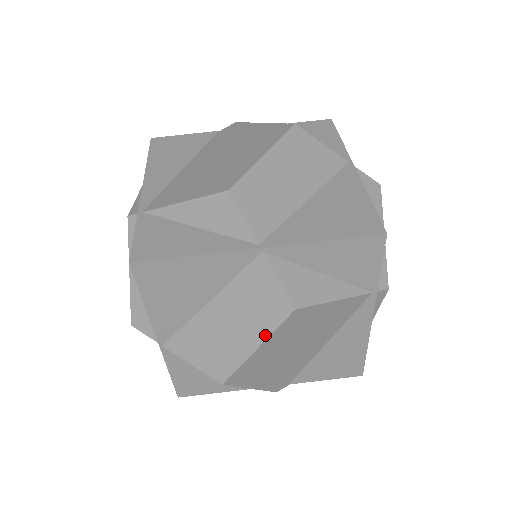
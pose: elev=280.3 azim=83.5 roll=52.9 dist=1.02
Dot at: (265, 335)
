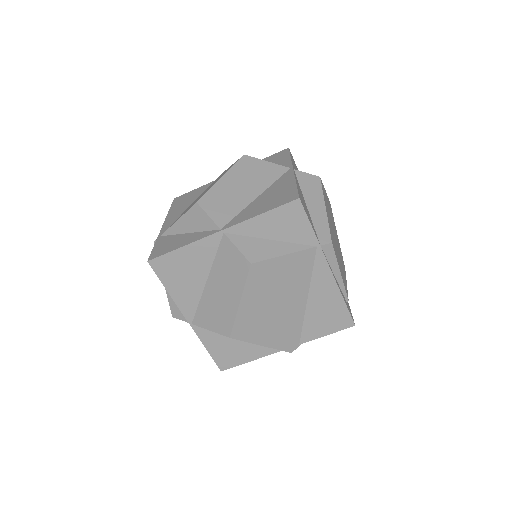
Dot at: (241, 289)
